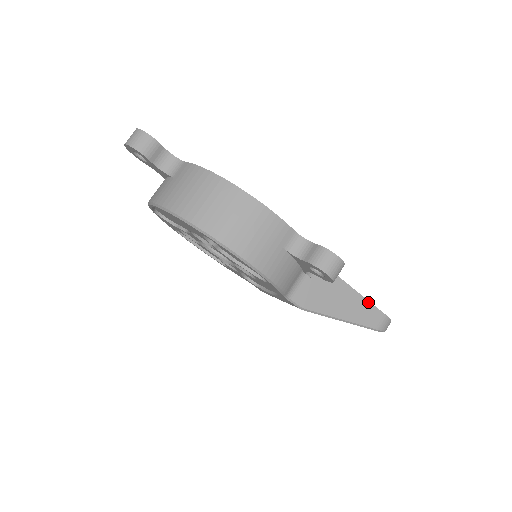
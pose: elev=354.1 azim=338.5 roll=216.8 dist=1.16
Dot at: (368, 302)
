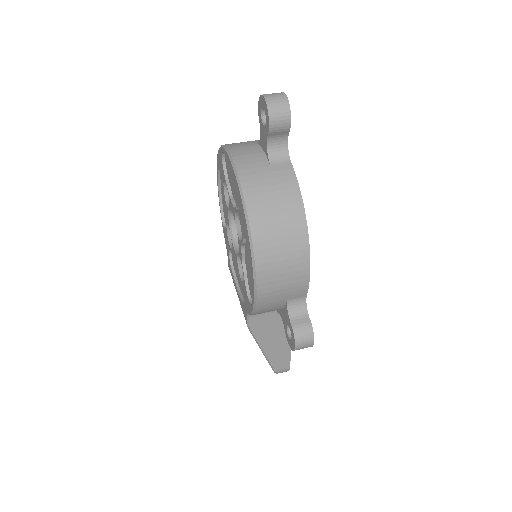
Dot at: (290, 354)
